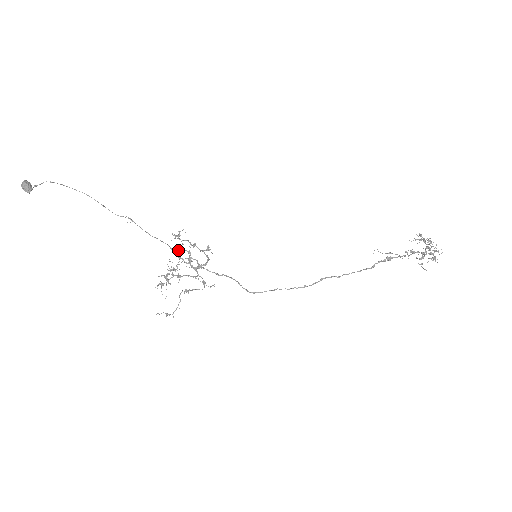
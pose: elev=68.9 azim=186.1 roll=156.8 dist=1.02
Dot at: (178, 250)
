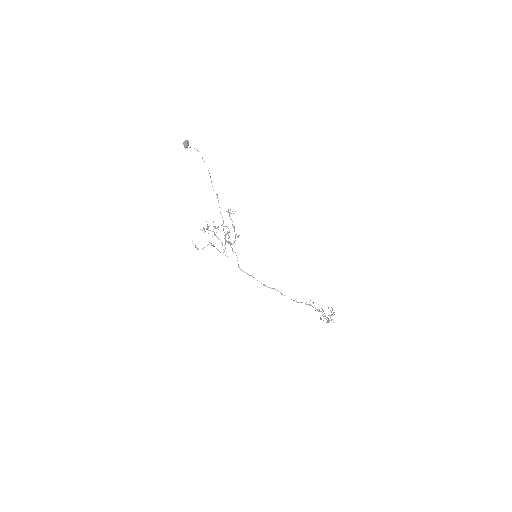
Dot at: (226, 226)
